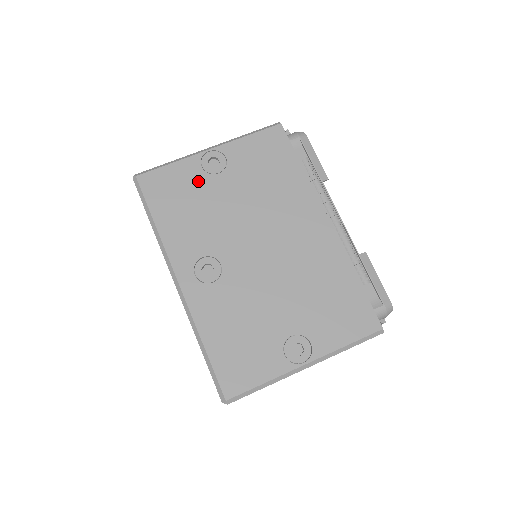
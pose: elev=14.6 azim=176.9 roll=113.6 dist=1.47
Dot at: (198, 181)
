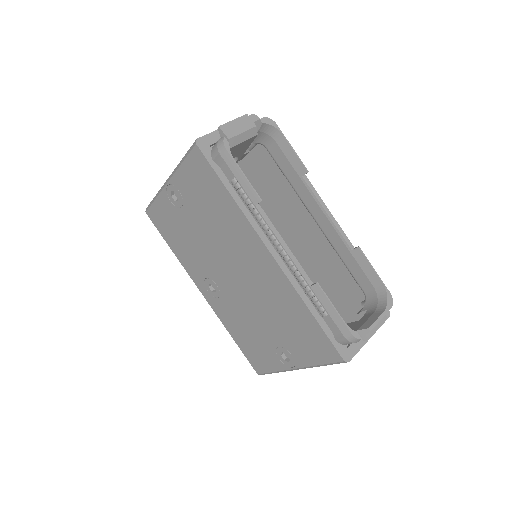
Dot at: (175, 215)
